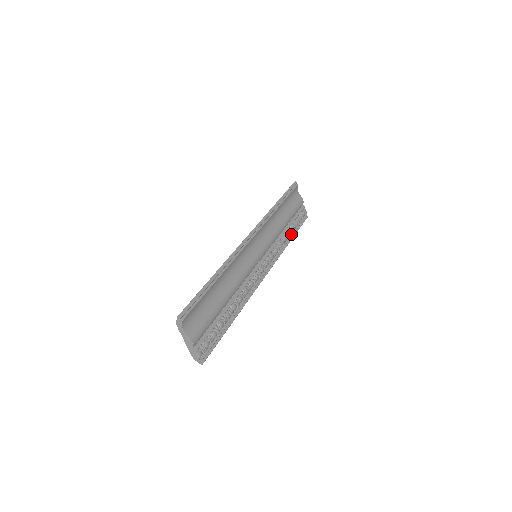
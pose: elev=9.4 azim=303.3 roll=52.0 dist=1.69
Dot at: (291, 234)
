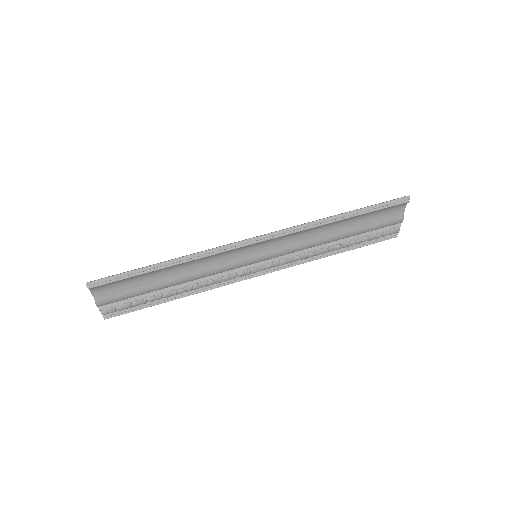
Dot at: (342, 248)
